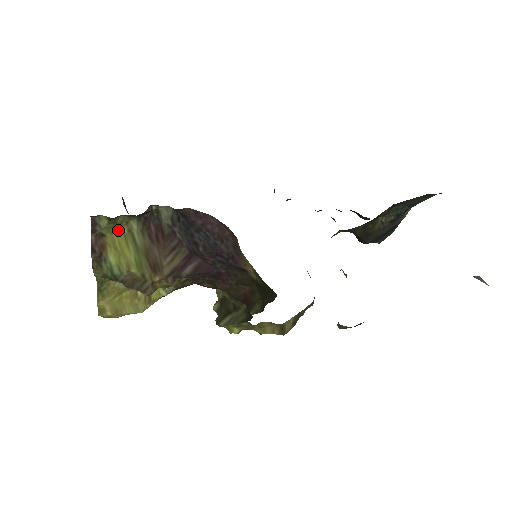
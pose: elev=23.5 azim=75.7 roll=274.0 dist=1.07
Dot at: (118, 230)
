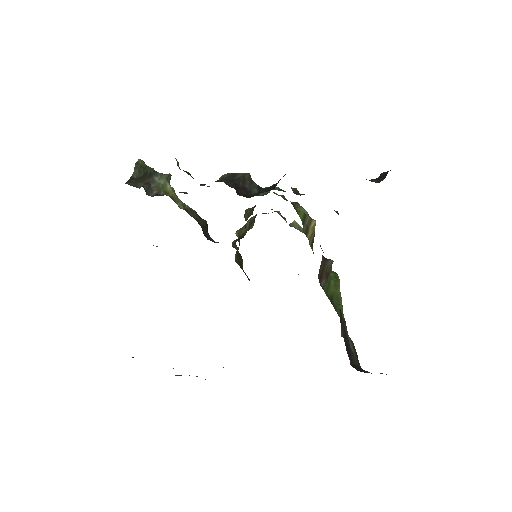
Dot at: occluded
